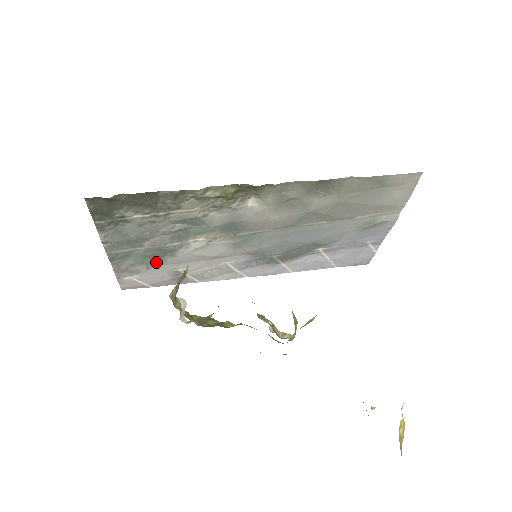
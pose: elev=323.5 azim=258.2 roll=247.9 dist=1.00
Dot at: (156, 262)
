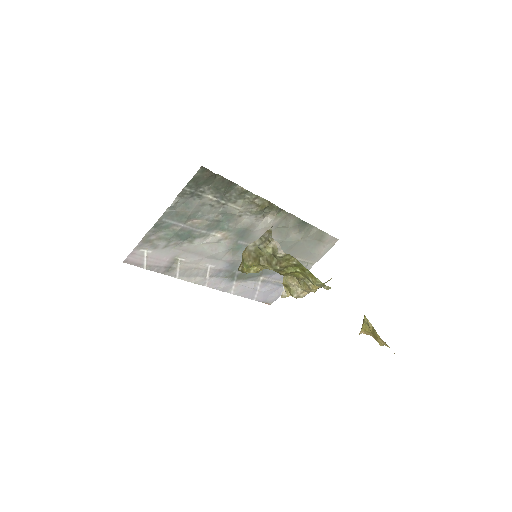
Dot at: (175, 243)
